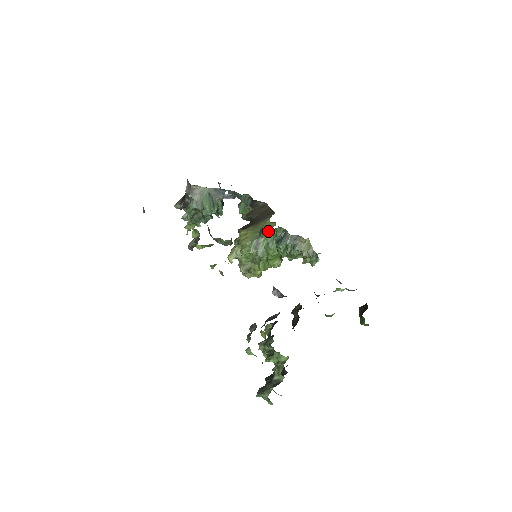
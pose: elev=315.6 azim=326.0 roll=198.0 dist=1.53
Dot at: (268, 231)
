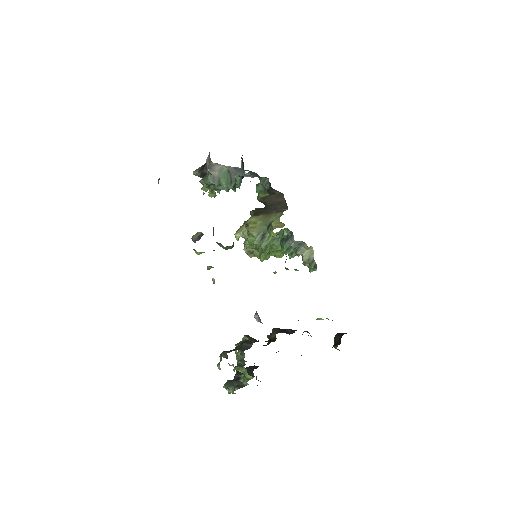
Dot at: (274, 233)
